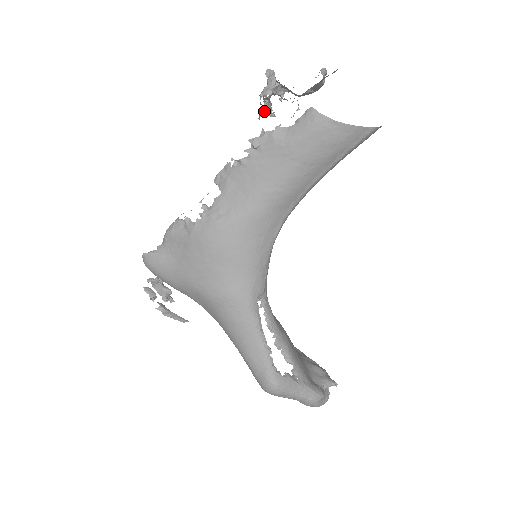
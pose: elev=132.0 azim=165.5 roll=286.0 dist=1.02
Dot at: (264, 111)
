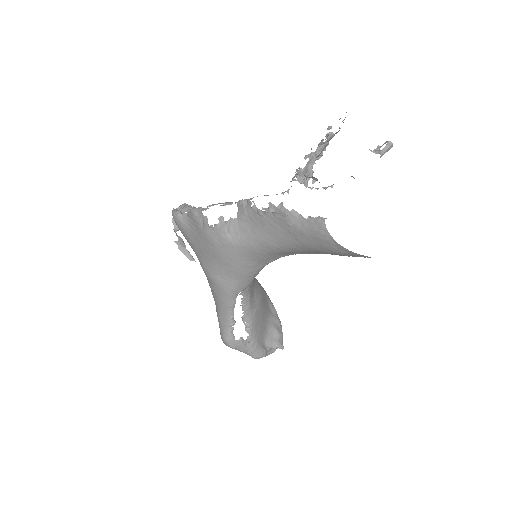
Dot at: occluded
